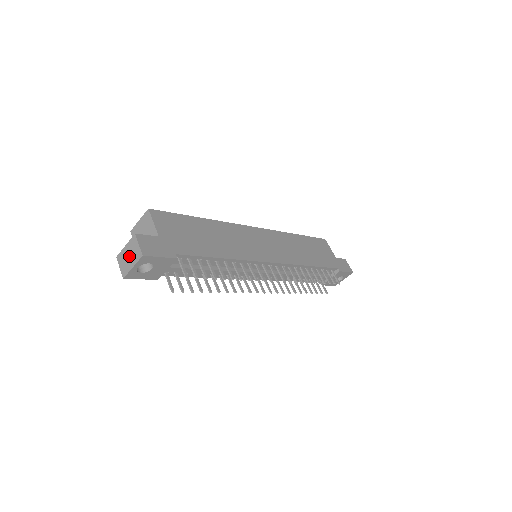
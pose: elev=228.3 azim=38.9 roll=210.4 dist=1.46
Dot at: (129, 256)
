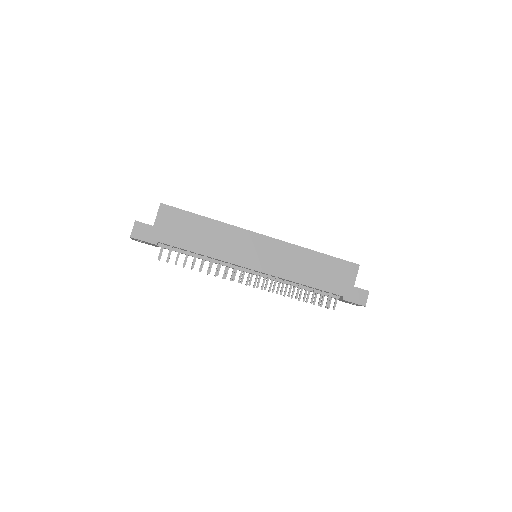
Dot at: occluded
